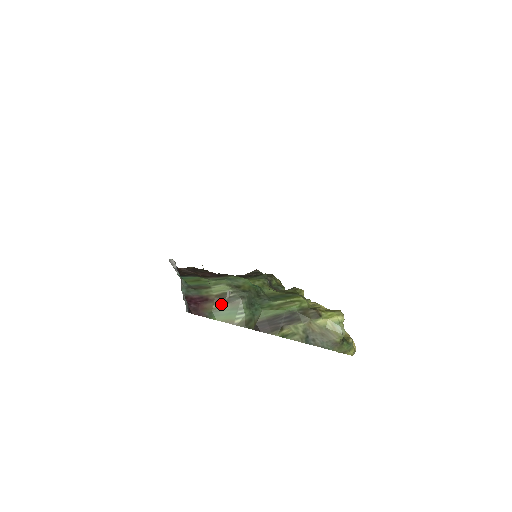
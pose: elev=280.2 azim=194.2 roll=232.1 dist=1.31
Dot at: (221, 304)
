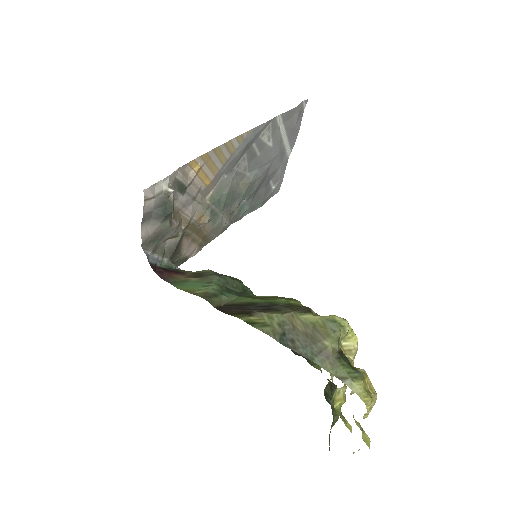
Dot at: (192, 278)
